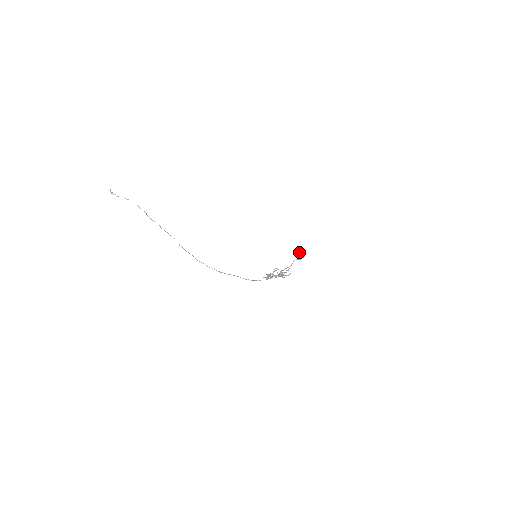
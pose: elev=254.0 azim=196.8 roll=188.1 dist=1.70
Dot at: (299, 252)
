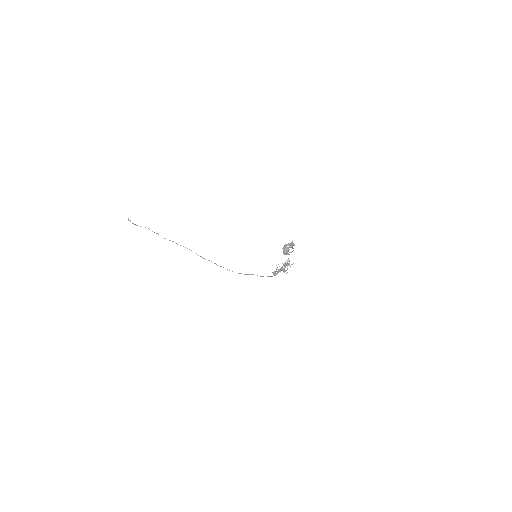
Dot at: (284, 251)
